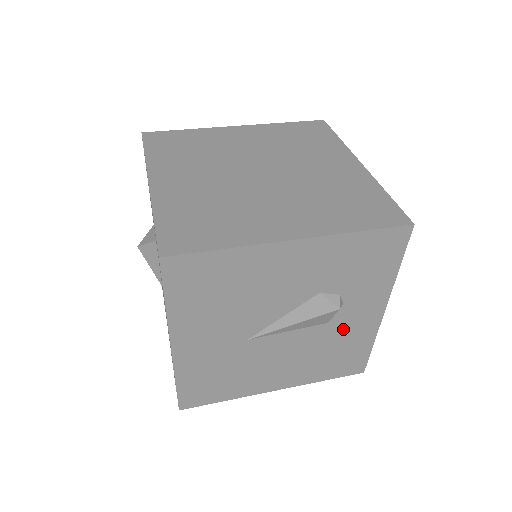
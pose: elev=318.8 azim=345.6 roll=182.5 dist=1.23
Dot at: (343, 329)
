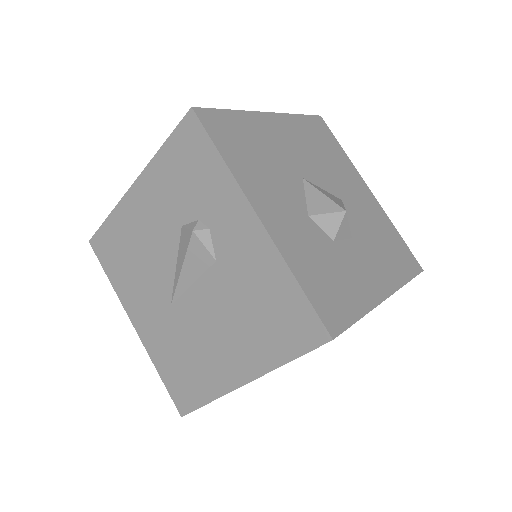
Dot at: (238, 265)
